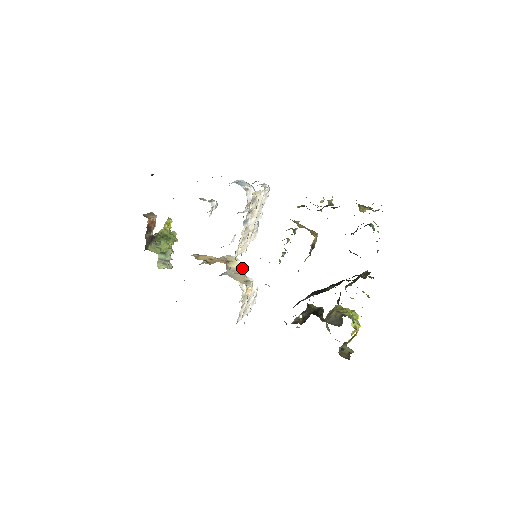
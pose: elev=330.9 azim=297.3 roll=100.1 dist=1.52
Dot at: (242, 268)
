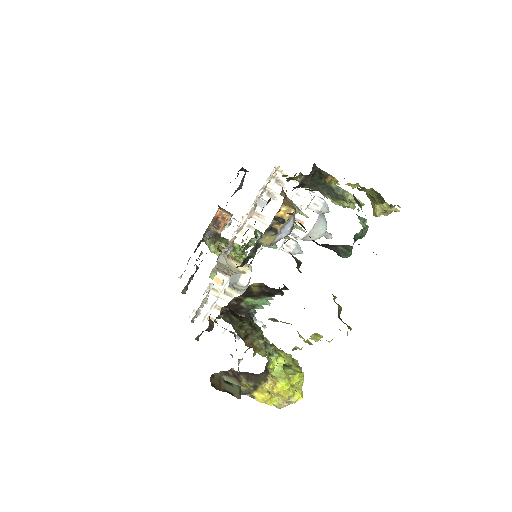
Dot at: (246, 277)
